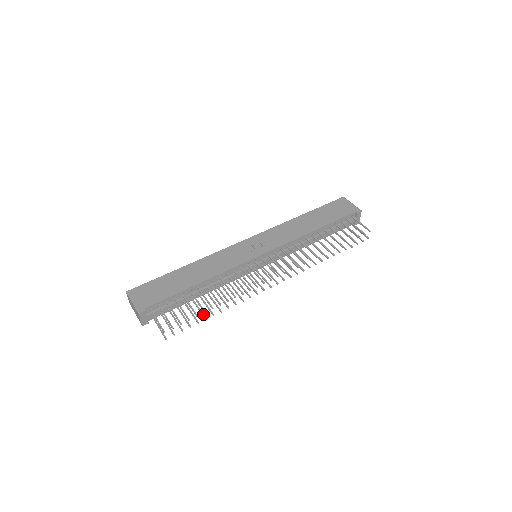
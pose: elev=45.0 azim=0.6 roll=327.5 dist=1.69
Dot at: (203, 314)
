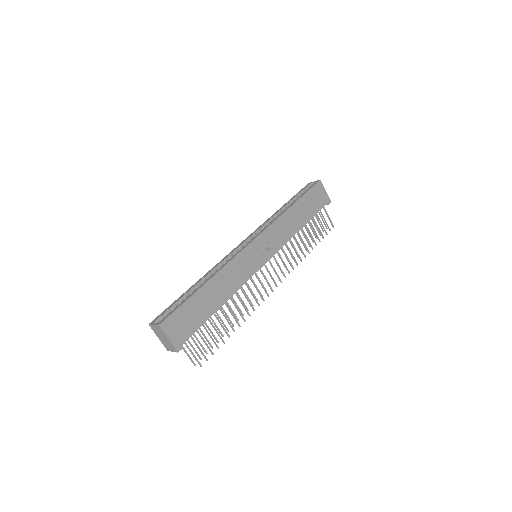
Dot at: occluded
